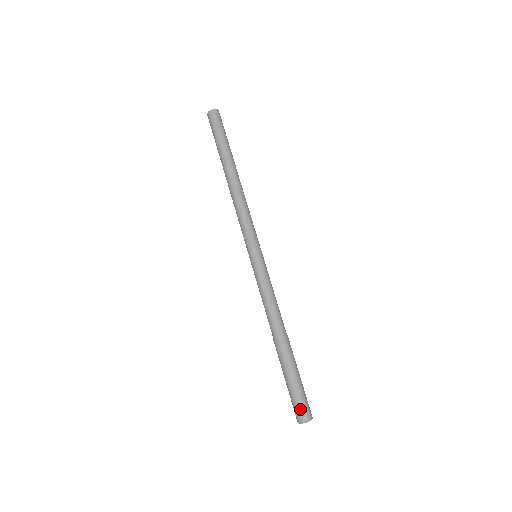
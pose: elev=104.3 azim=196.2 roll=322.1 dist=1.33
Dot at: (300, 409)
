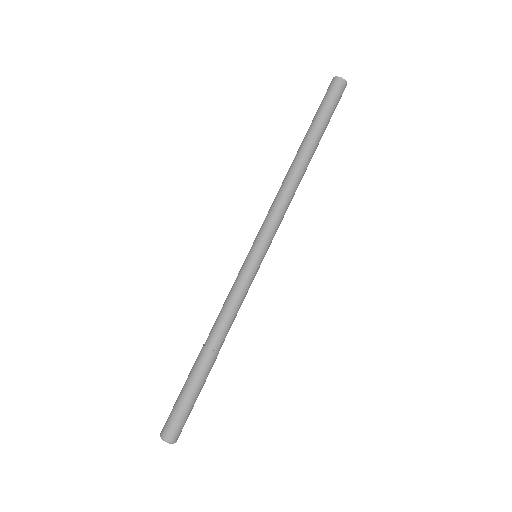
Dot at: (167, 424)
